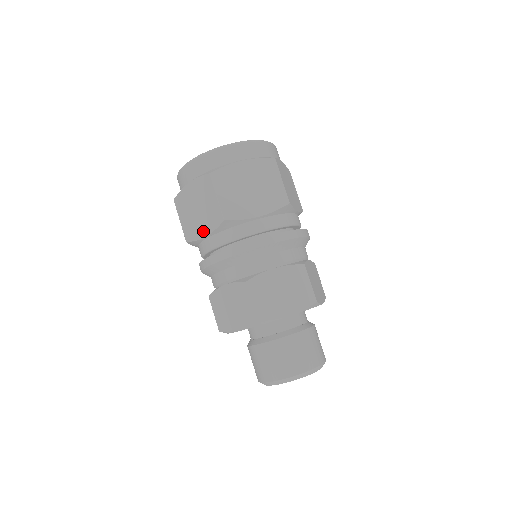
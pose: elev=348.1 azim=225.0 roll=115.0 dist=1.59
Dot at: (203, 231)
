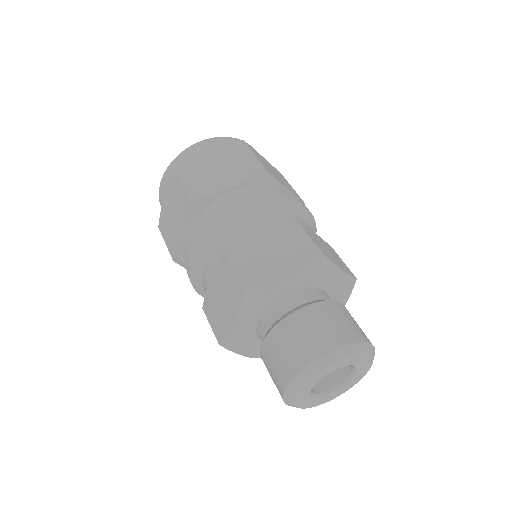
Dot at: (181, 232)
